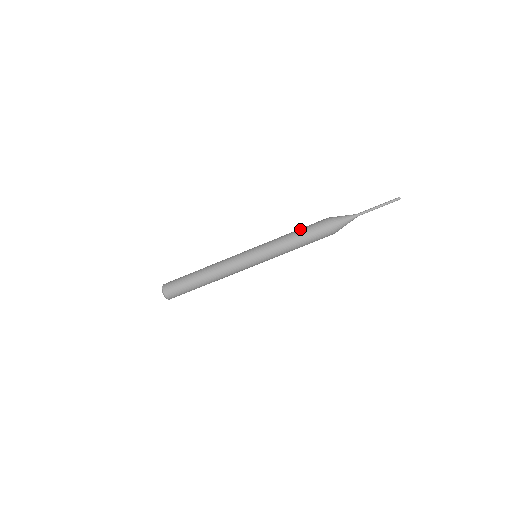
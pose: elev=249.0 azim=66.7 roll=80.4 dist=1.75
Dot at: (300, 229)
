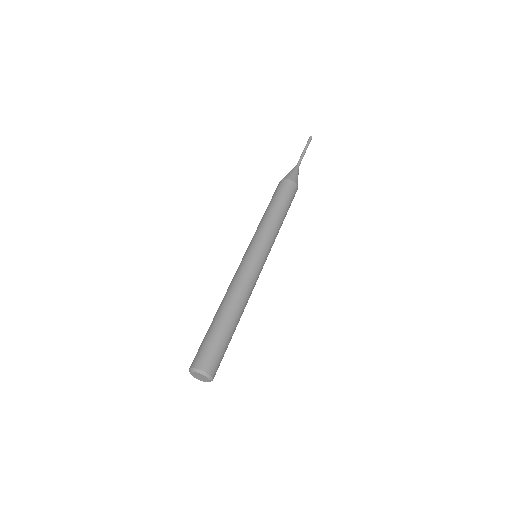
Dot at: occluded
